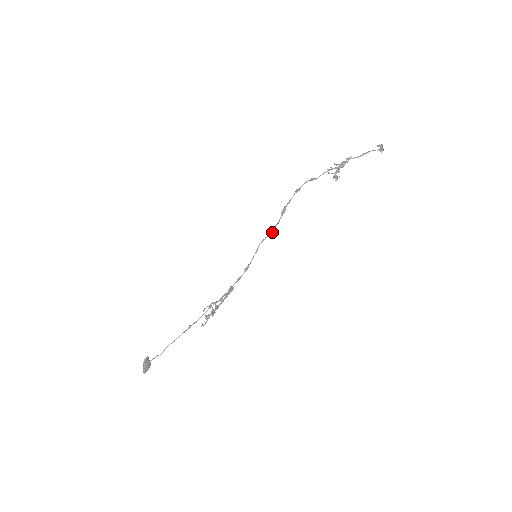
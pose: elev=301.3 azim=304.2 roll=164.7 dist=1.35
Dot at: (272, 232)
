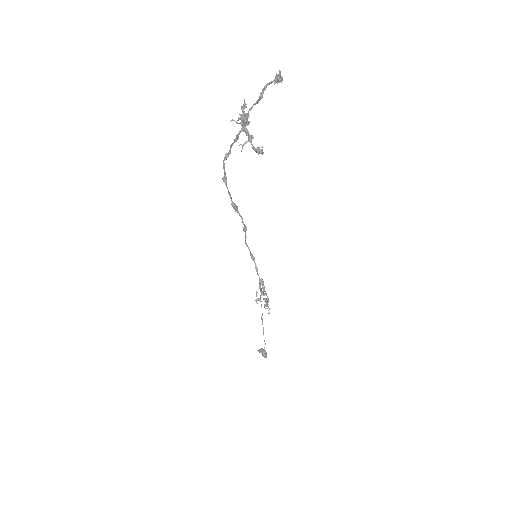
Dot at: (246, 230)
